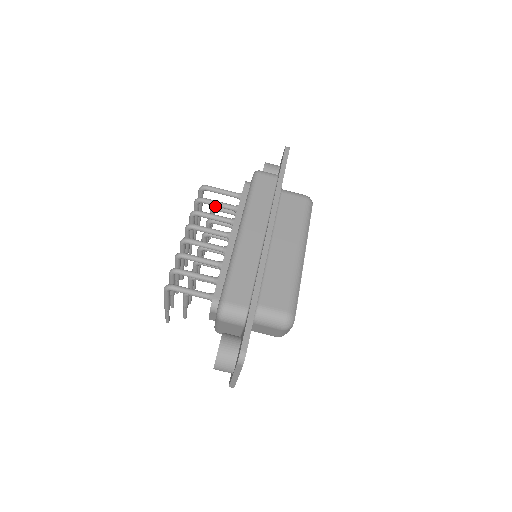
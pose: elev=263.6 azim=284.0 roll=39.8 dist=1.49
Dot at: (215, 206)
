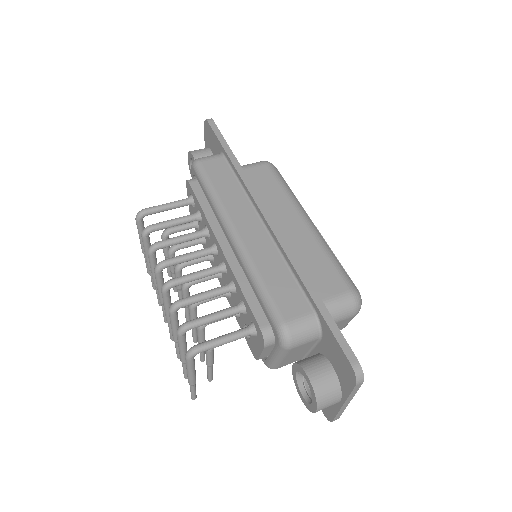
Dot at: (166, 229)
